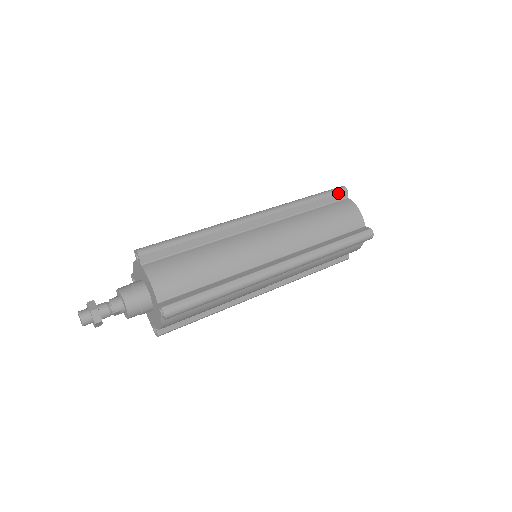
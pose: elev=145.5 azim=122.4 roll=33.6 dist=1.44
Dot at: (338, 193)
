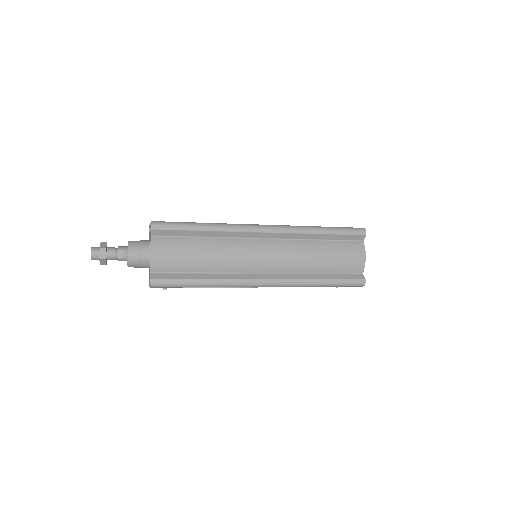
Dot at: occluded
